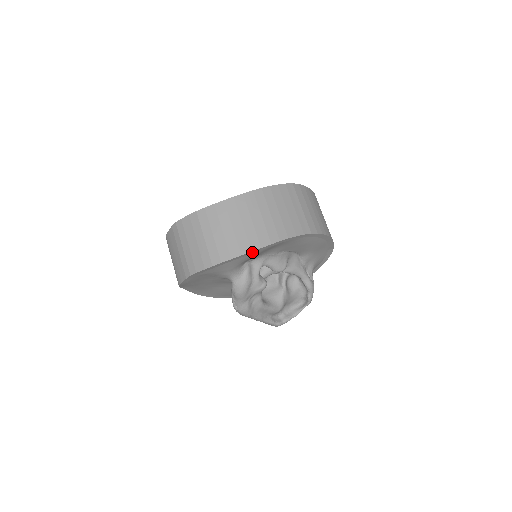
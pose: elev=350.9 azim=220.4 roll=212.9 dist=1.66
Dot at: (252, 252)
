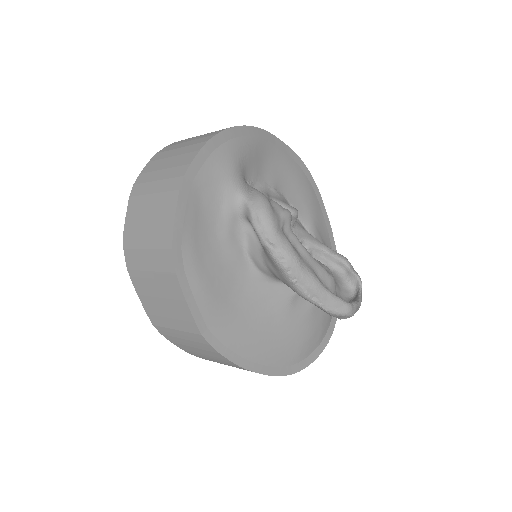
Dot at: (245, 132)
